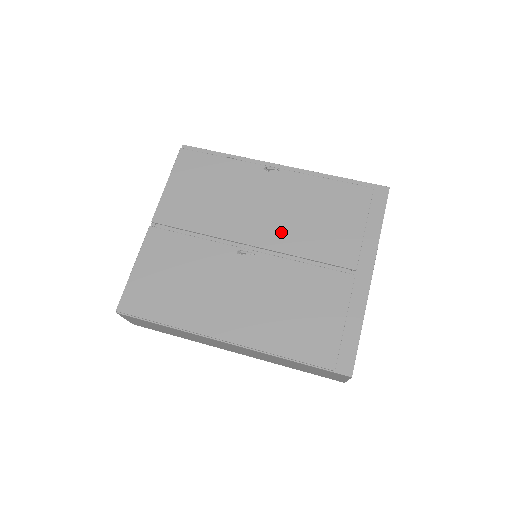
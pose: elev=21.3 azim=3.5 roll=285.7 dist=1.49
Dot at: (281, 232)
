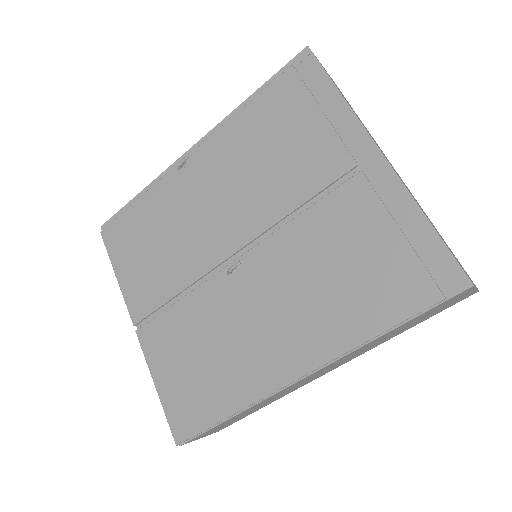
Dot at: (248, 210)
